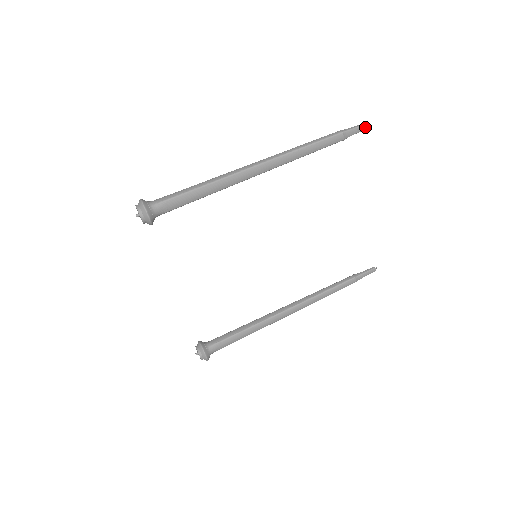
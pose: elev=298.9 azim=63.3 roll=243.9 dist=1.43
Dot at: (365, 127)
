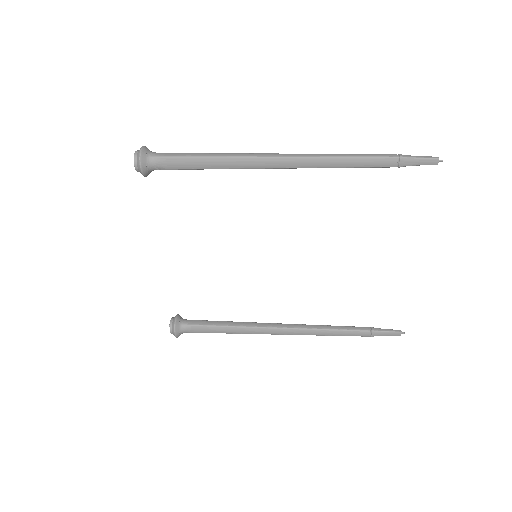
Dot at: (433, 162)
